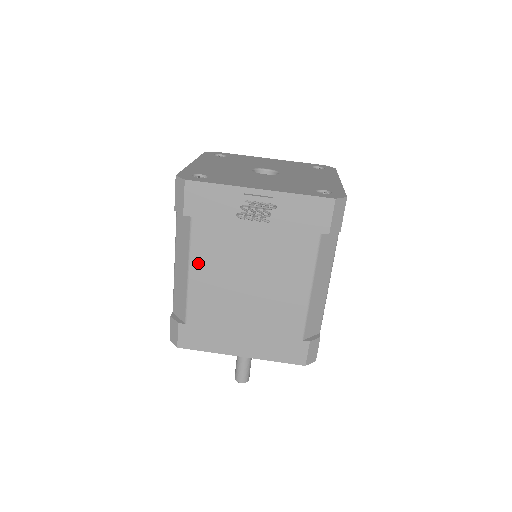
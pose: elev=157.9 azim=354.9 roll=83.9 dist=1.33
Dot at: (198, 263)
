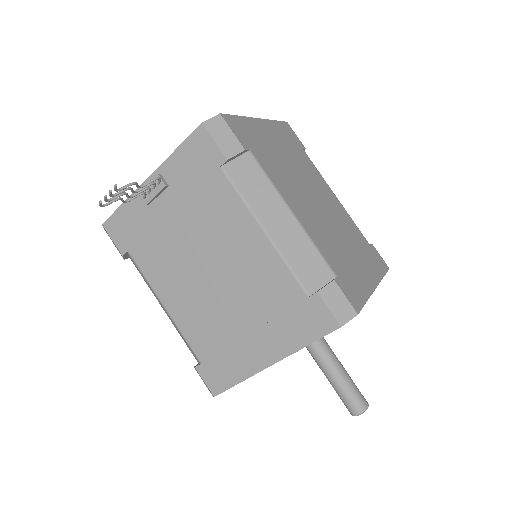
Dot at: (162, 290)
